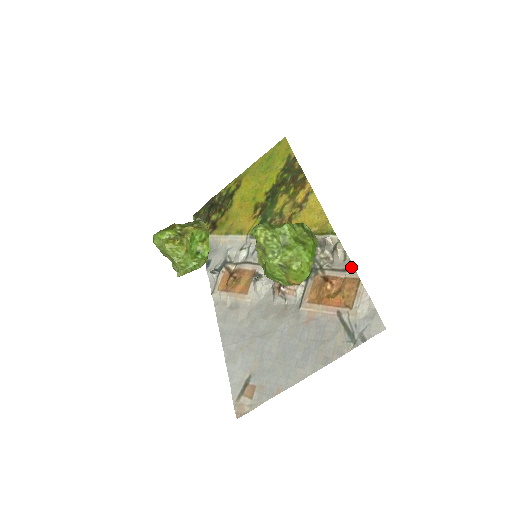
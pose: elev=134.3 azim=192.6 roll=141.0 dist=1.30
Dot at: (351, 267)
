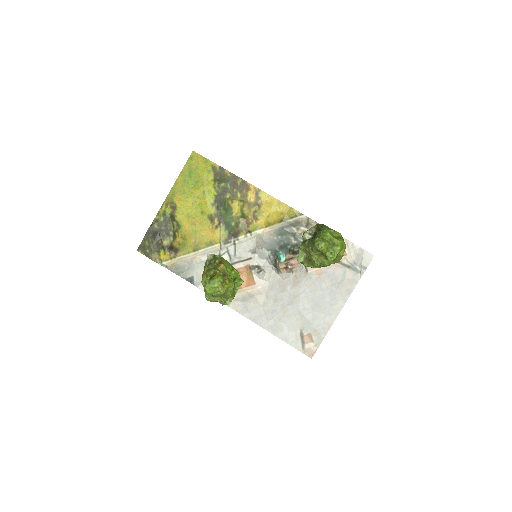
Dot at: occluded
